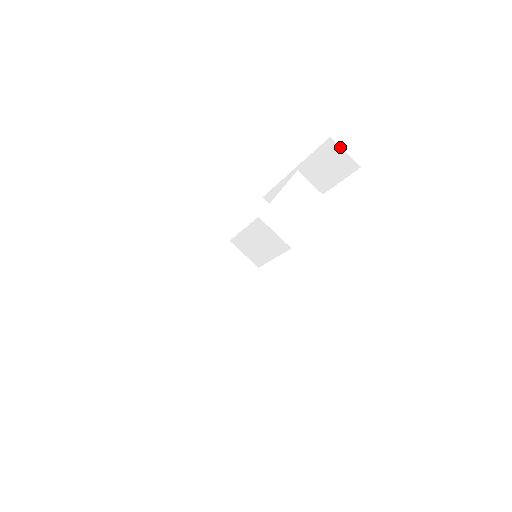
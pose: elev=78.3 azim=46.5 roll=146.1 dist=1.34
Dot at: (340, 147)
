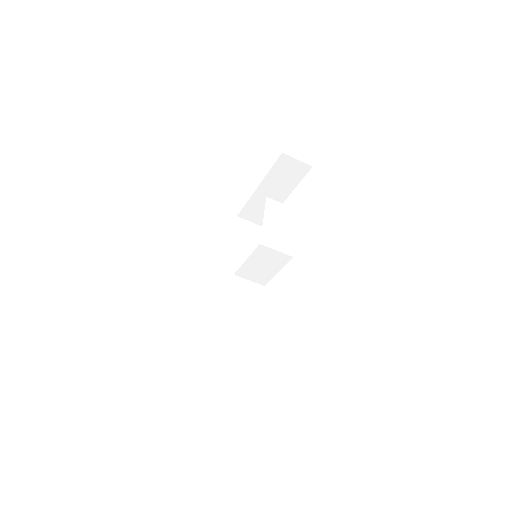
Dot at: occluded
